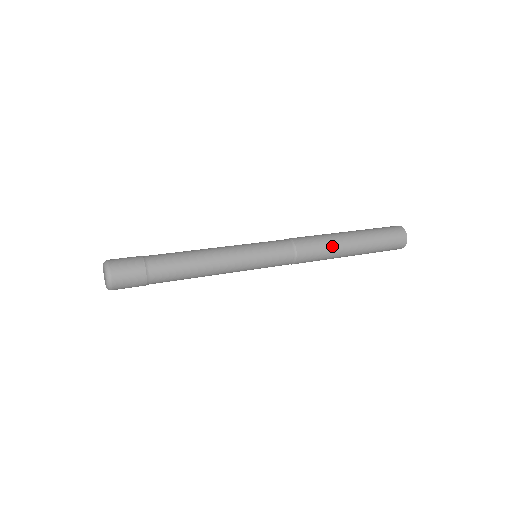
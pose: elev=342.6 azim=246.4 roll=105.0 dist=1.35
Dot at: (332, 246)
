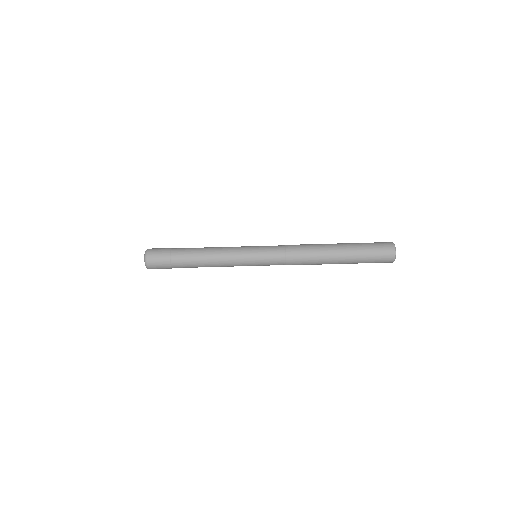
Dot at: (318, 264)
